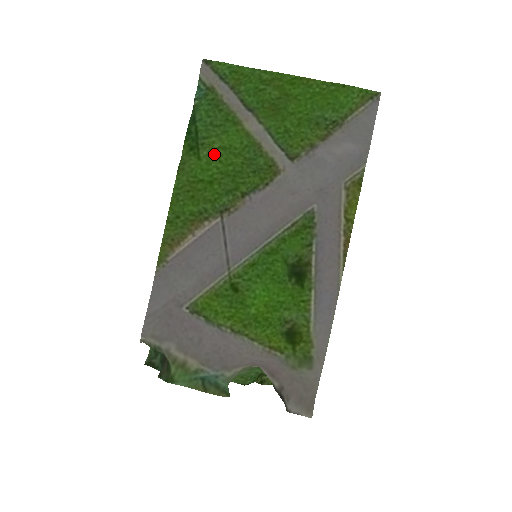
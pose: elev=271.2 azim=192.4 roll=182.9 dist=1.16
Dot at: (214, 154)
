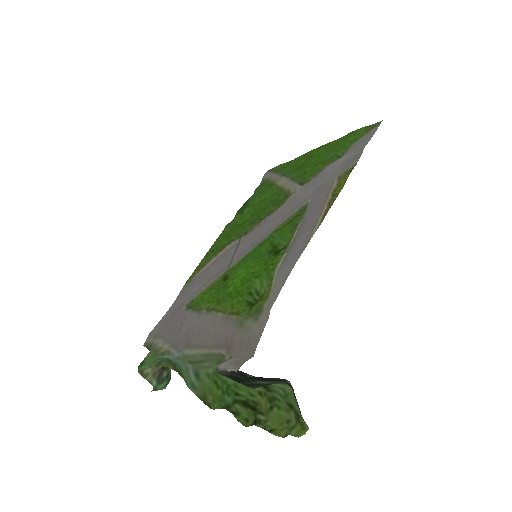
Dot at: (252, 208)
